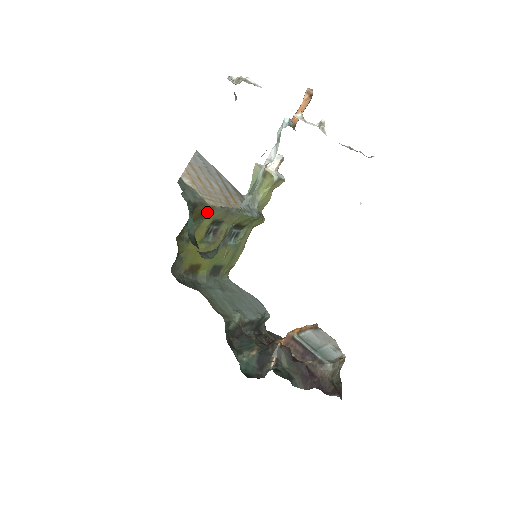
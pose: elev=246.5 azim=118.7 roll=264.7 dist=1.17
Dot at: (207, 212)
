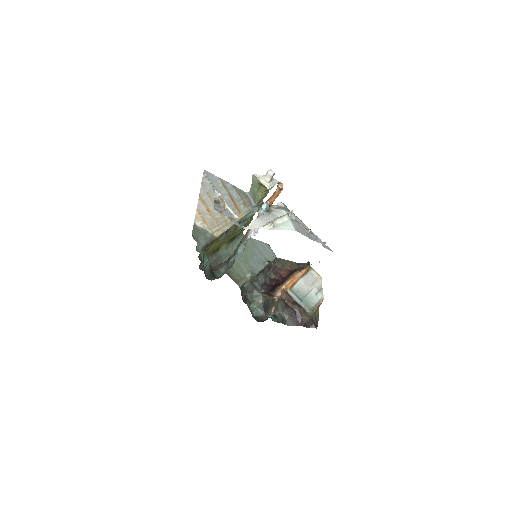
Dot at: occluded
